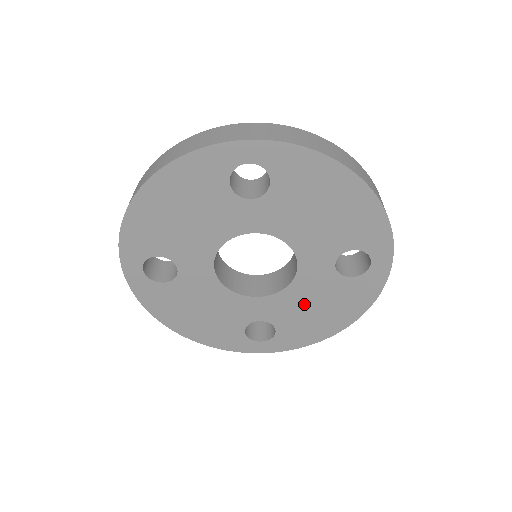
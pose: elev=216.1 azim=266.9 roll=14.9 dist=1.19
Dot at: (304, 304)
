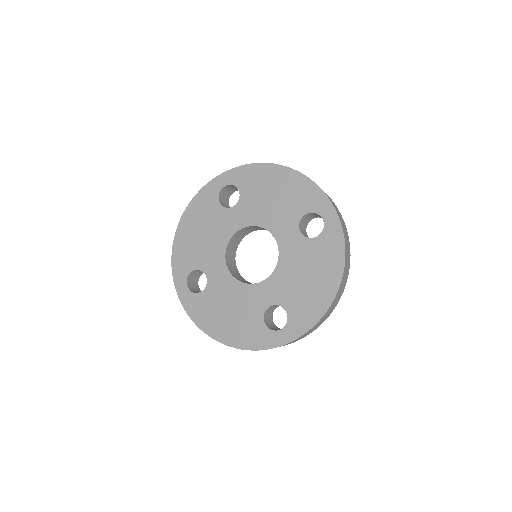
Dot at: (296, 276)
